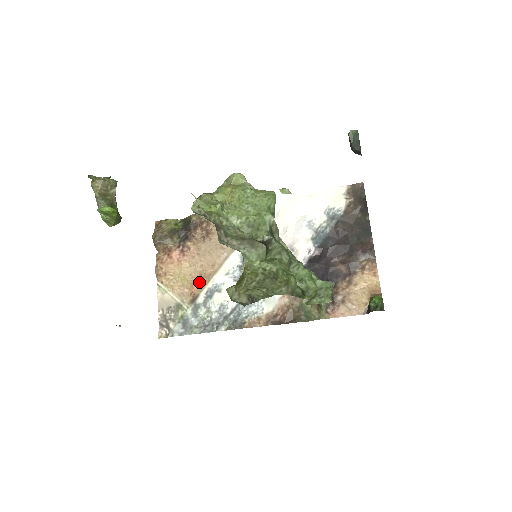
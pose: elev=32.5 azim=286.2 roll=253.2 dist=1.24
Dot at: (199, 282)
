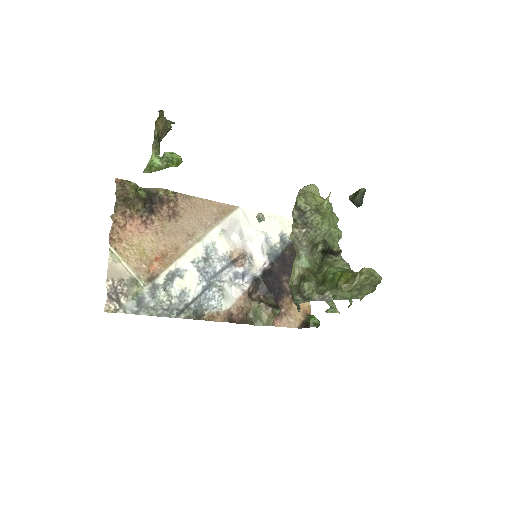
Dot at: (160, 261)
